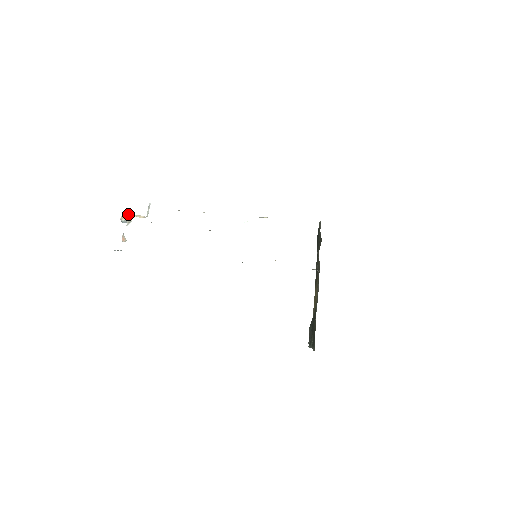
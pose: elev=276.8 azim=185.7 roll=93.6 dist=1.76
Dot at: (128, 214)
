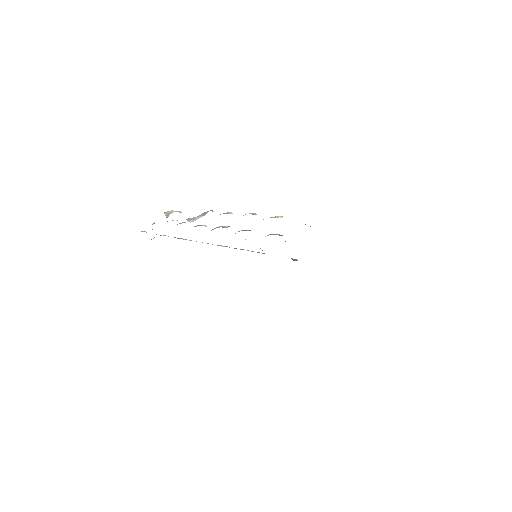
Dot at: occluded
